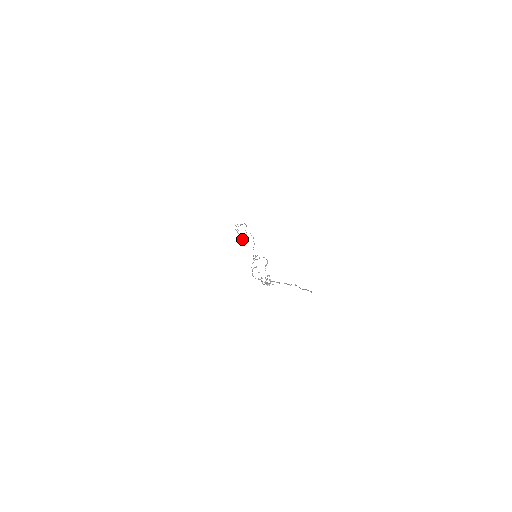
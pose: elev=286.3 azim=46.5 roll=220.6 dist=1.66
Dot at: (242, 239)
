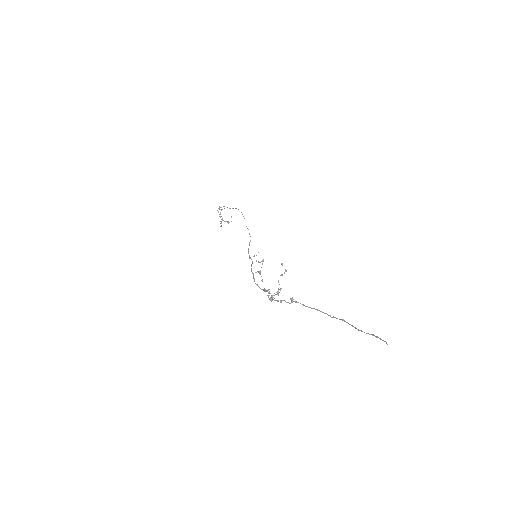
Dot at: occluded
